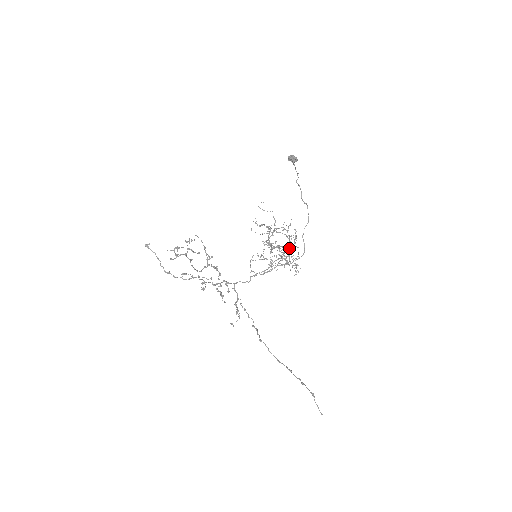
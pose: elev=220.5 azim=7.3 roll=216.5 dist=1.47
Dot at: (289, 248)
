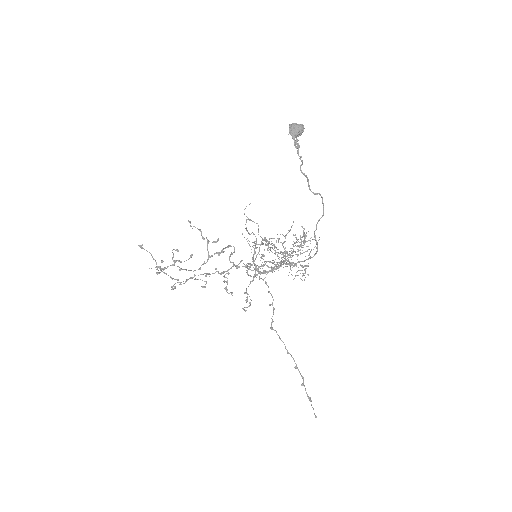
Dot at: (294, 251)
